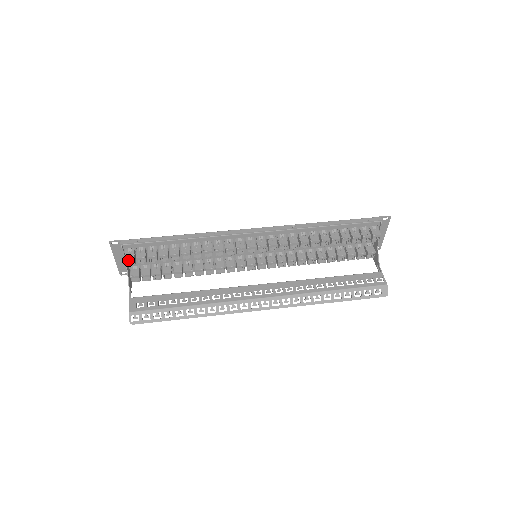
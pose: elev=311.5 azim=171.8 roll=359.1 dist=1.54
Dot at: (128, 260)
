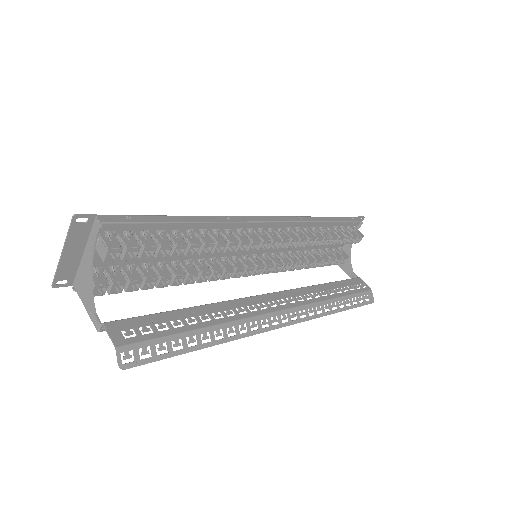
Dot at: (112, 251)
